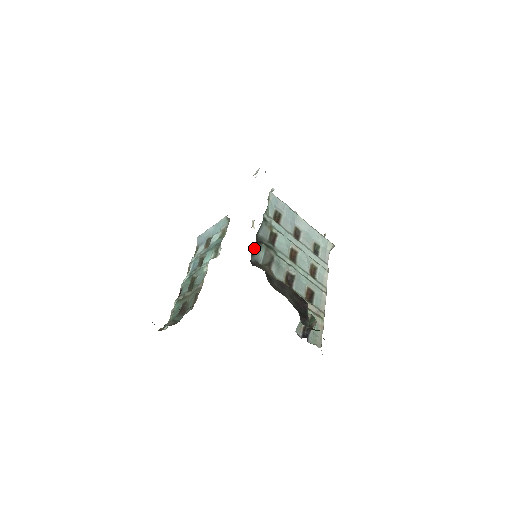
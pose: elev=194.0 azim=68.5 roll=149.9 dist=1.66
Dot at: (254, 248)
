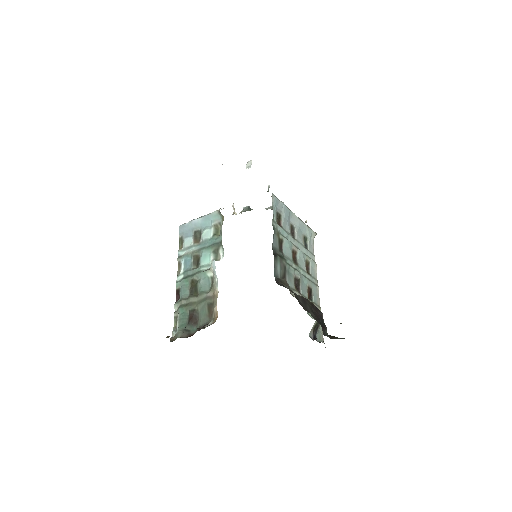
Dot at: (274, 264)
